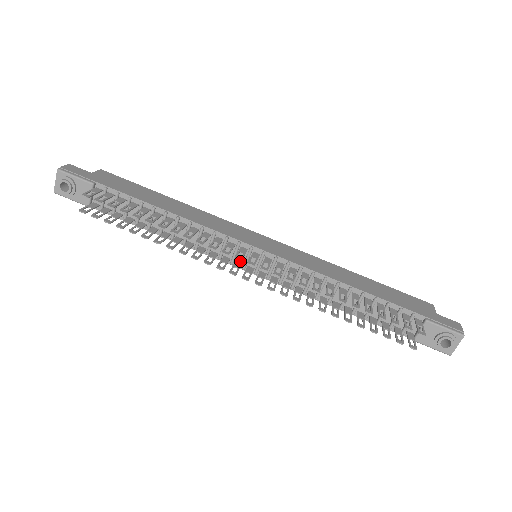
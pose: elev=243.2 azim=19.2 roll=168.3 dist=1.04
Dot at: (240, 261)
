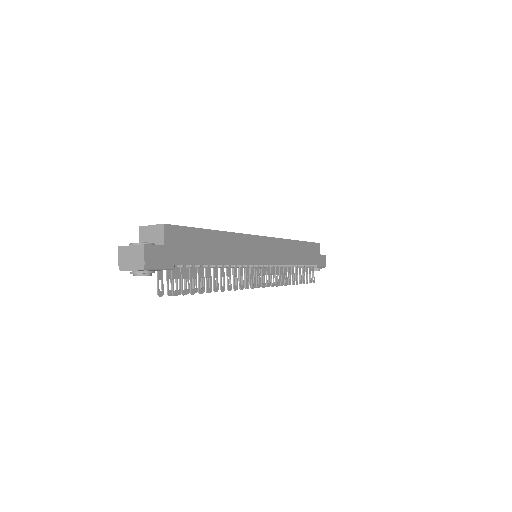
Dot at: occluded
